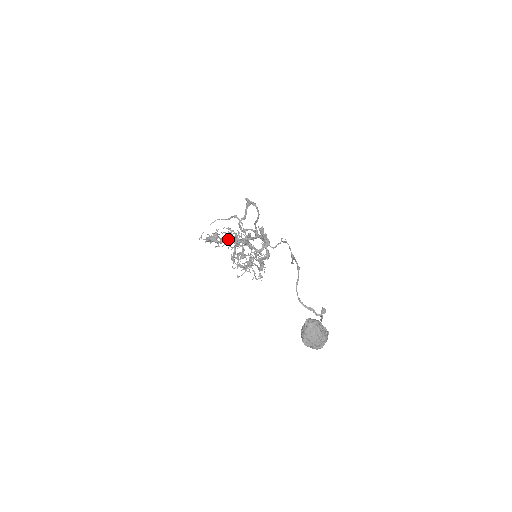
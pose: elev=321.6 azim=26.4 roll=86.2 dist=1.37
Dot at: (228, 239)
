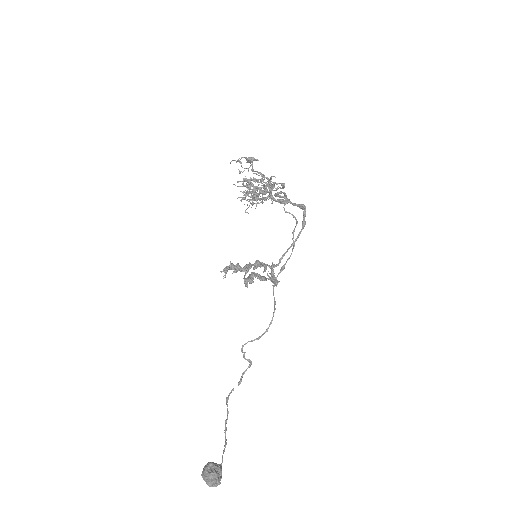
Dot at: (243, 269)
